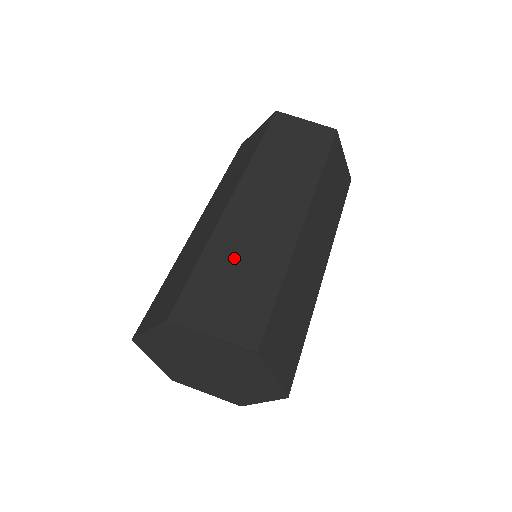
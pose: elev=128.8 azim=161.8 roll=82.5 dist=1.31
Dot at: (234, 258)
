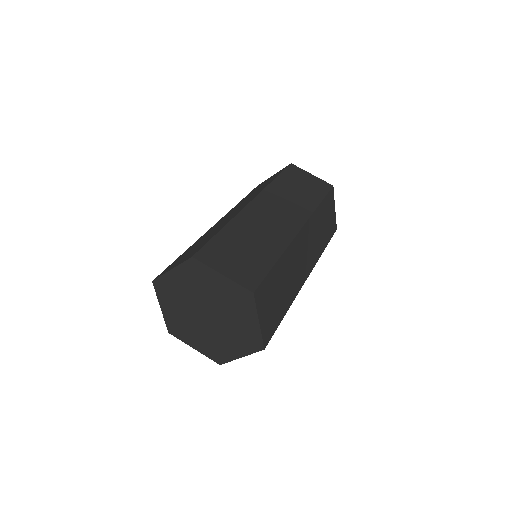
Dot at: occluded
